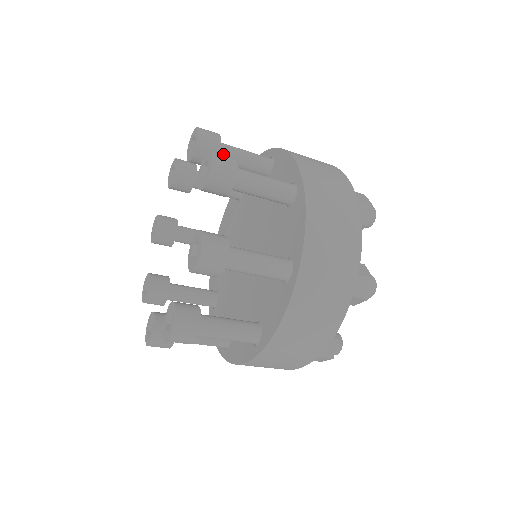
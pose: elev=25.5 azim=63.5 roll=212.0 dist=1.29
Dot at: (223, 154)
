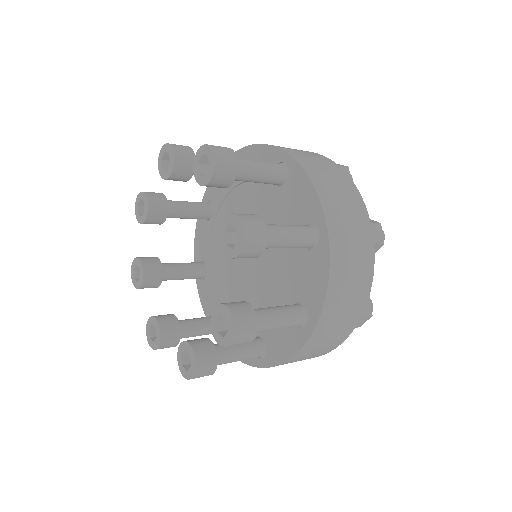
Dot at: occluded
